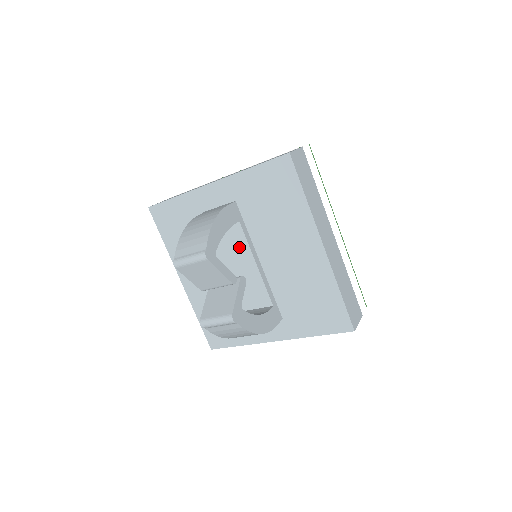
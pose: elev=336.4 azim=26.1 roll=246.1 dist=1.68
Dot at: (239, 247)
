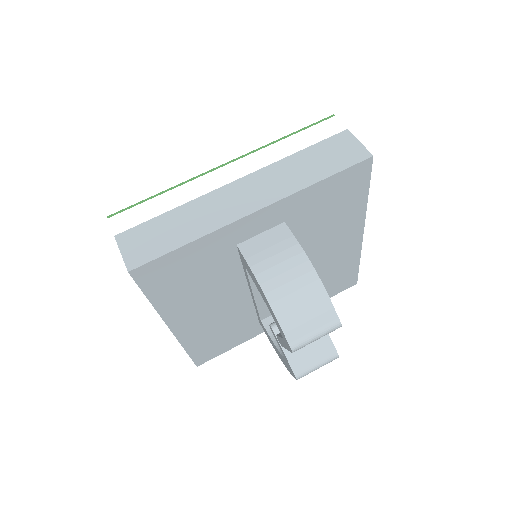
Dot at: occluded
